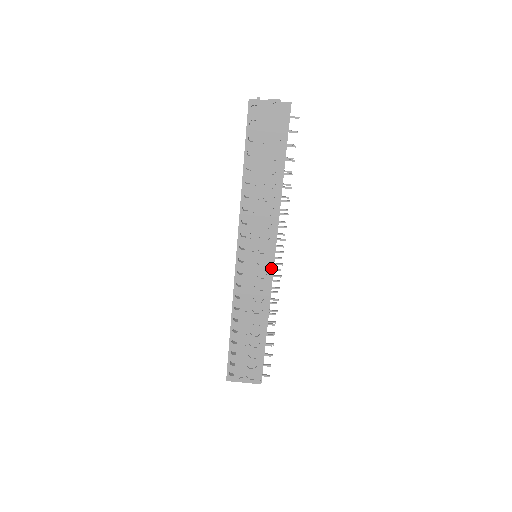
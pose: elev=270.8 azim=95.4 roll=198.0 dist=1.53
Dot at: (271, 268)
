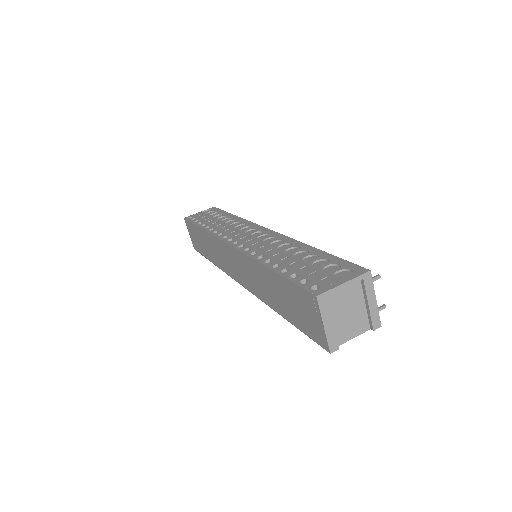
Dot at: (270, 232)
